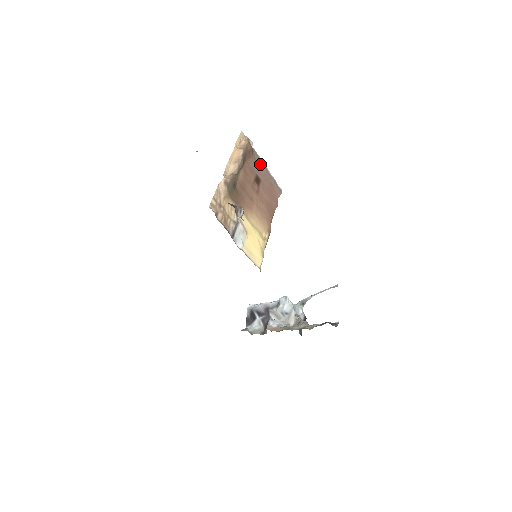
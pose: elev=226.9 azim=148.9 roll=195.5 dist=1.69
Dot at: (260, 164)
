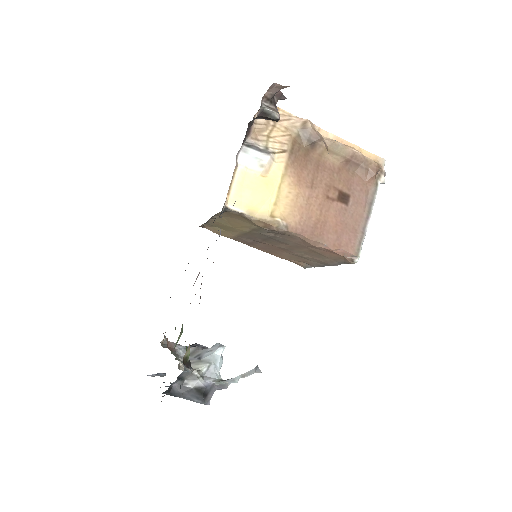
Dot at: (367, 203)
